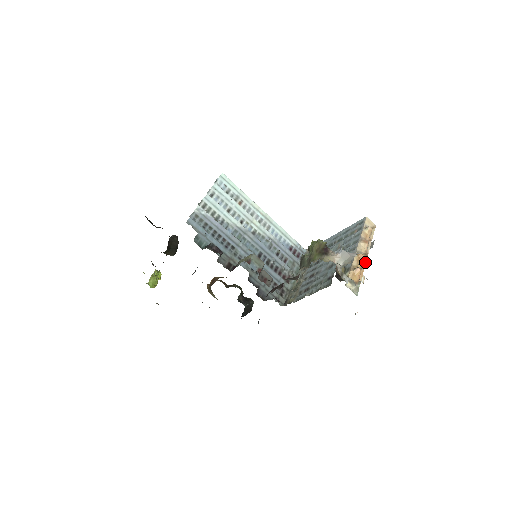
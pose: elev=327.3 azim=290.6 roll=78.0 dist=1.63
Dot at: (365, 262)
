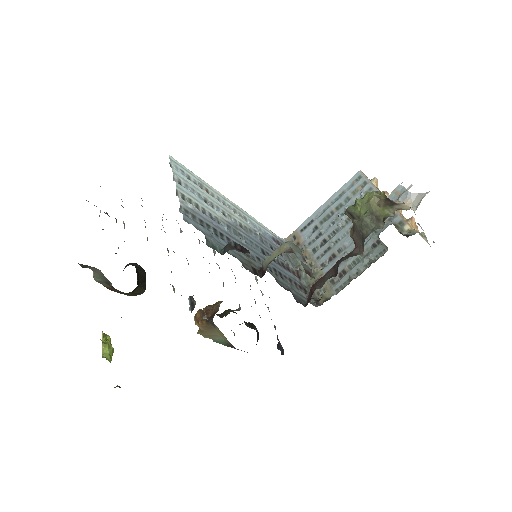
Dot at: occluded
